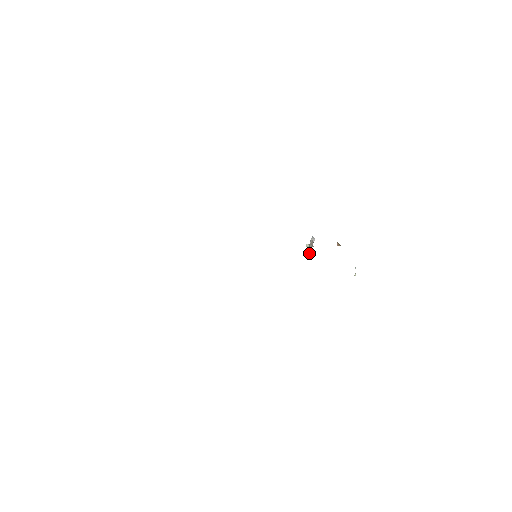
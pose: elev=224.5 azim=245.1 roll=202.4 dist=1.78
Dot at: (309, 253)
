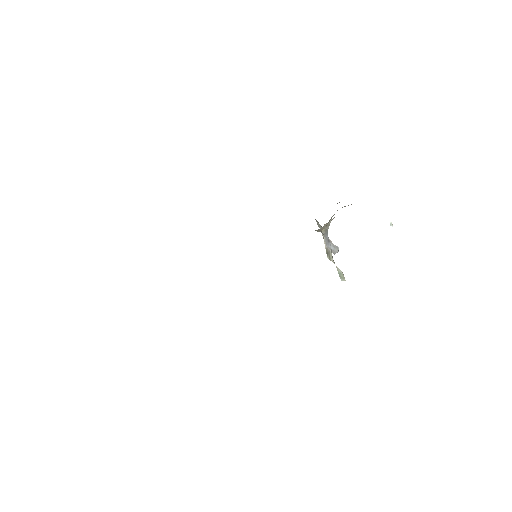
Dot at: (325, 241)
